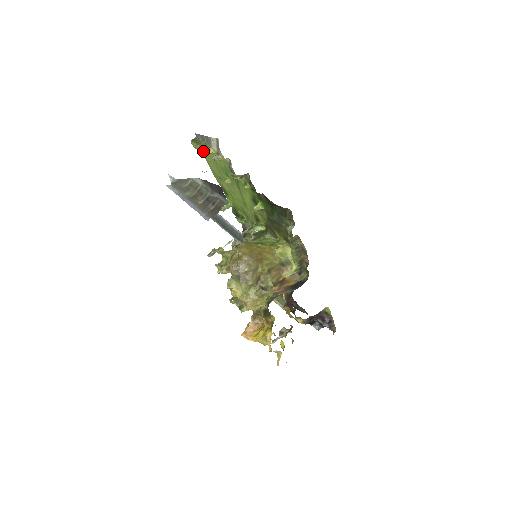
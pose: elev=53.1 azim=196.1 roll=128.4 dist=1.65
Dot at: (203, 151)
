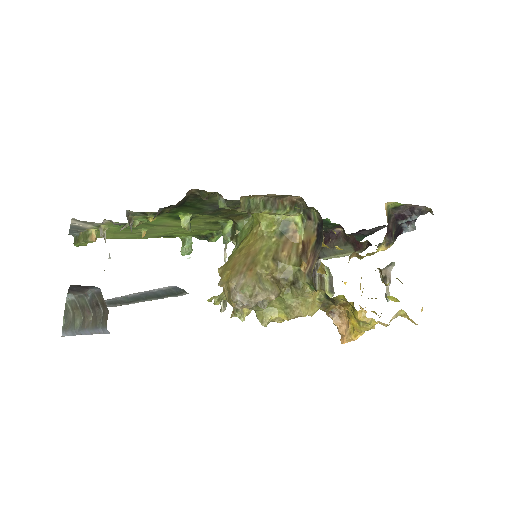
Dot at: (88, 241)
